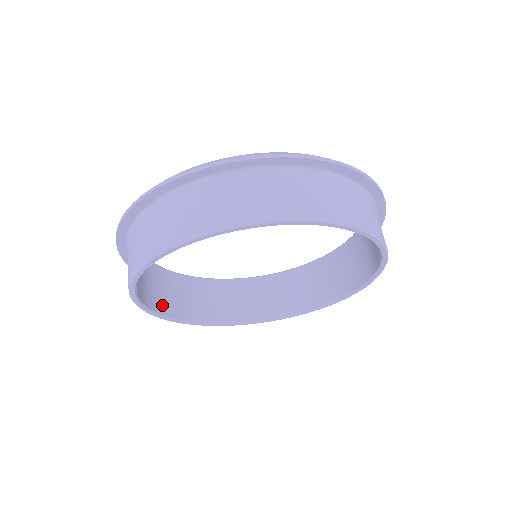
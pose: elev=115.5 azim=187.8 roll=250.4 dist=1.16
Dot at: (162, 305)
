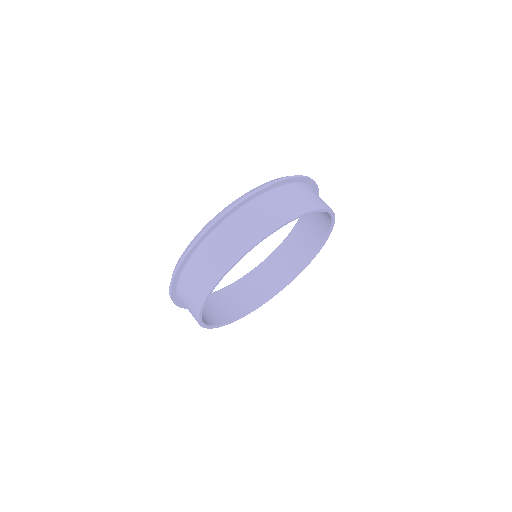
Dot at: occluded
